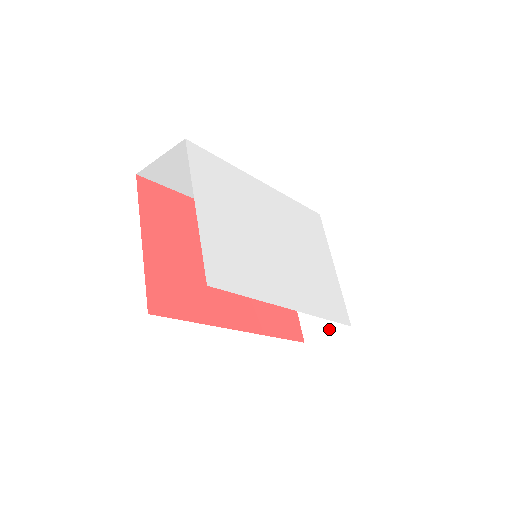
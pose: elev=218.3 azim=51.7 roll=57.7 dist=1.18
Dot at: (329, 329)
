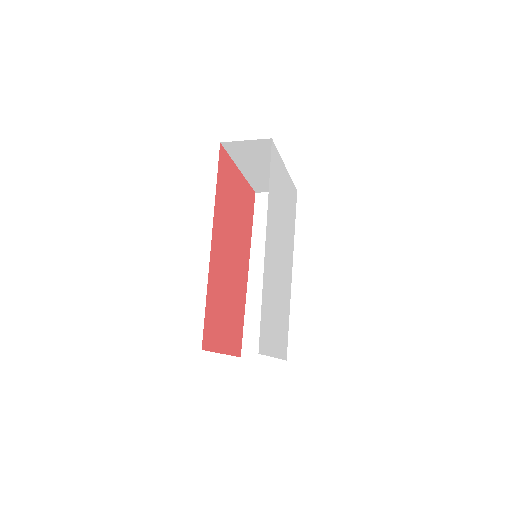
Dot at: occluded
